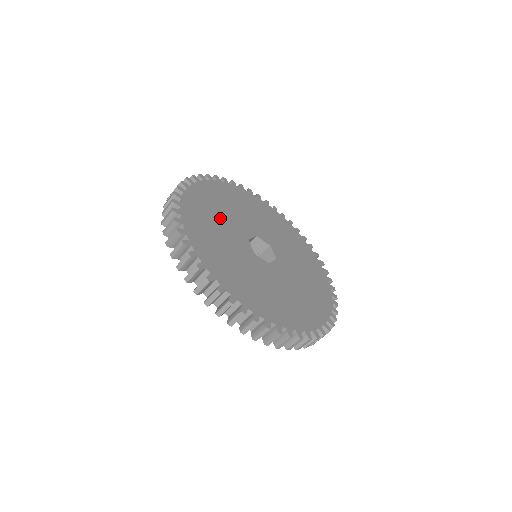
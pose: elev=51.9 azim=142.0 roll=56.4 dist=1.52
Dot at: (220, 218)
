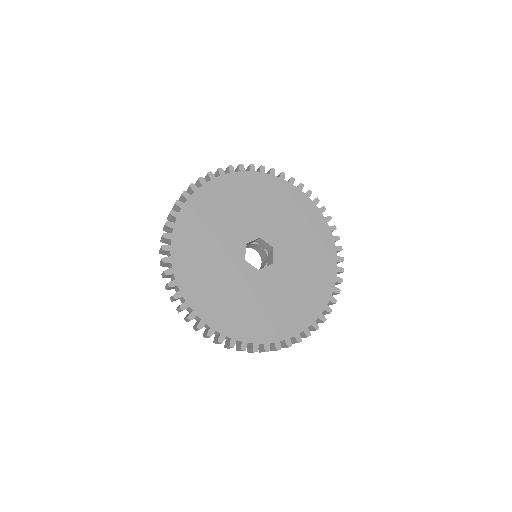
Dot at: (215, 270)
